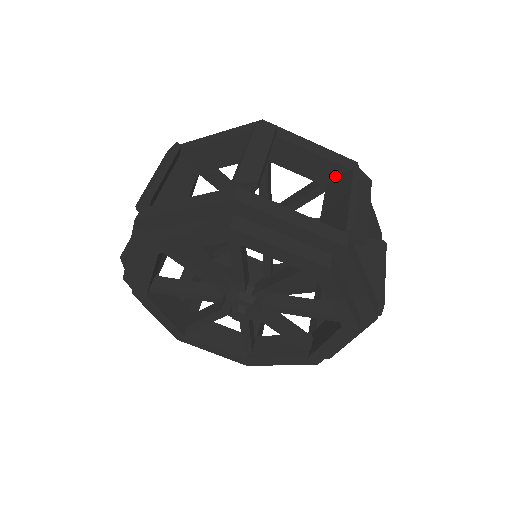
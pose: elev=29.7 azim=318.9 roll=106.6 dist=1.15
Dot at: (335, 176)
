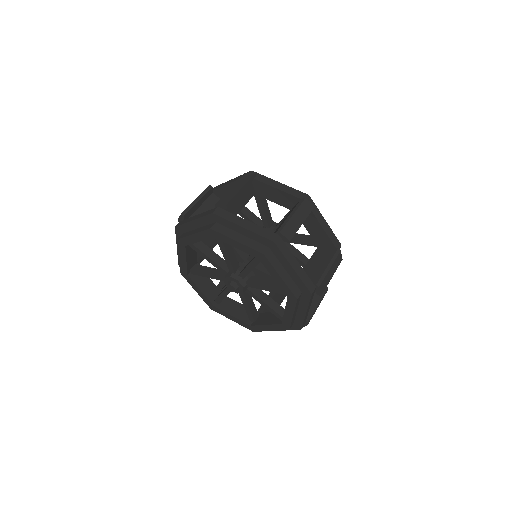
Dot at: (326, 245)
